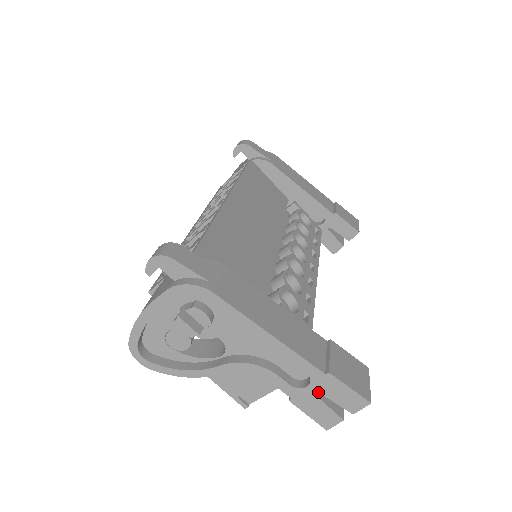
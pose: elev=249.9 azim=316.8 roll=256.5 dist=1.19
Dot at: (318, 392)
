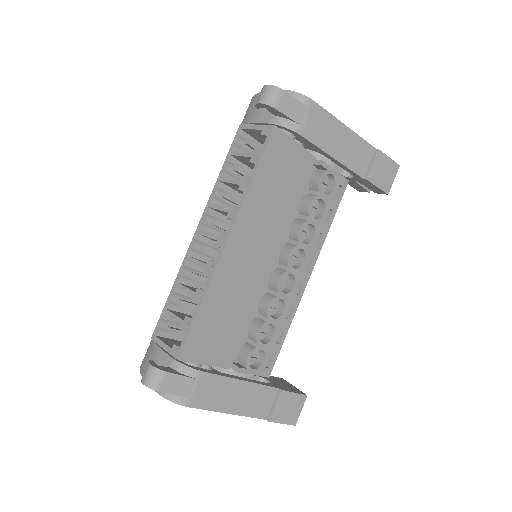
Dot at: occluded
